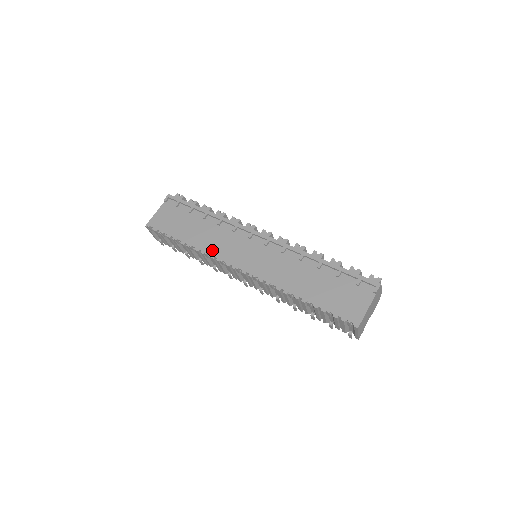
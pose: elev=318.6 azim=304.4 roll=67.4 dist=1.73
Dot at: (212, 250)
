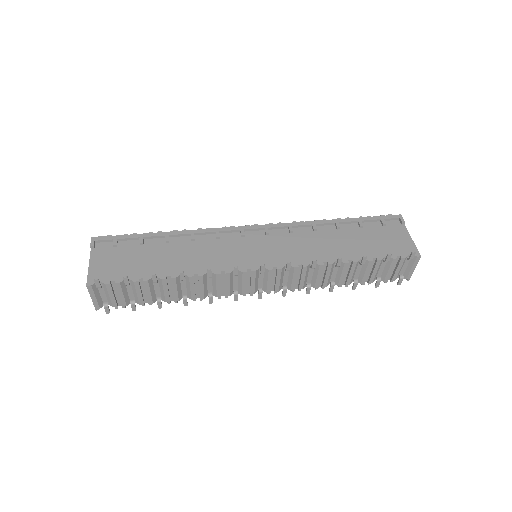
Dot at: (210, 266)
